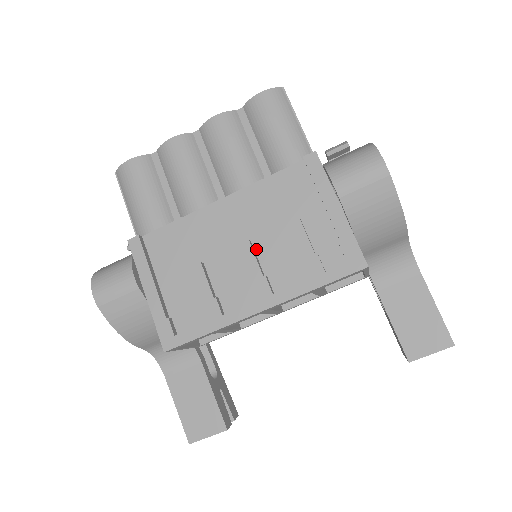
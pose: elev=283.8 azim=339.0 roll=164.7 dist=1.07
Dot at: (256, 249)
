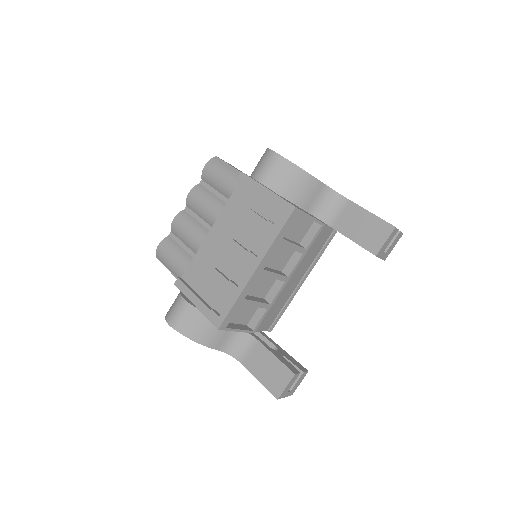
Dot at: (239, 242)
